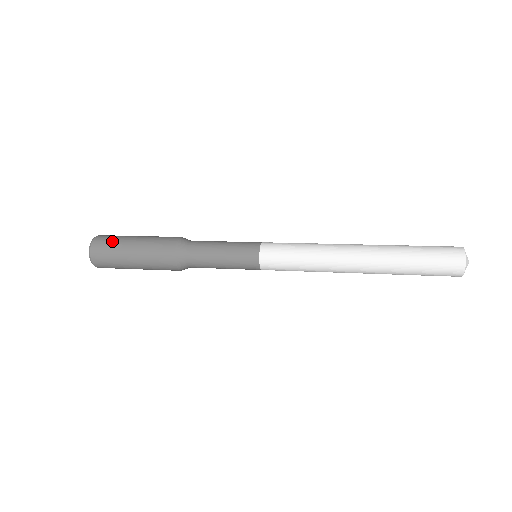
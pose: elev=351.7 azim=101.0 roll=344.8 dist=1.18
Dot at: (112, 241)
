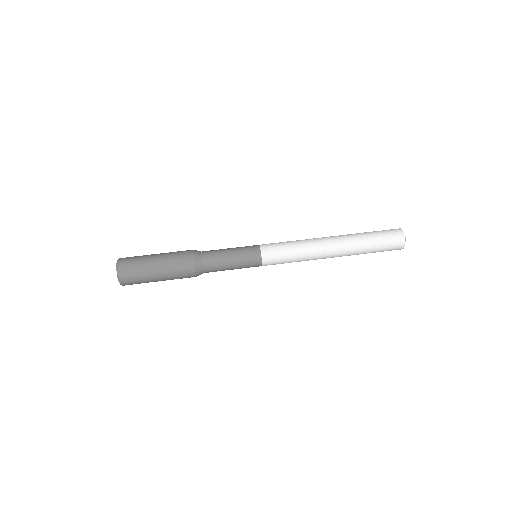
Dot at: (137, 276)
